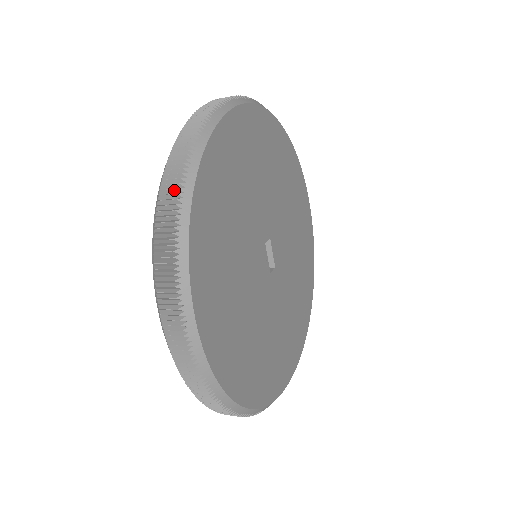
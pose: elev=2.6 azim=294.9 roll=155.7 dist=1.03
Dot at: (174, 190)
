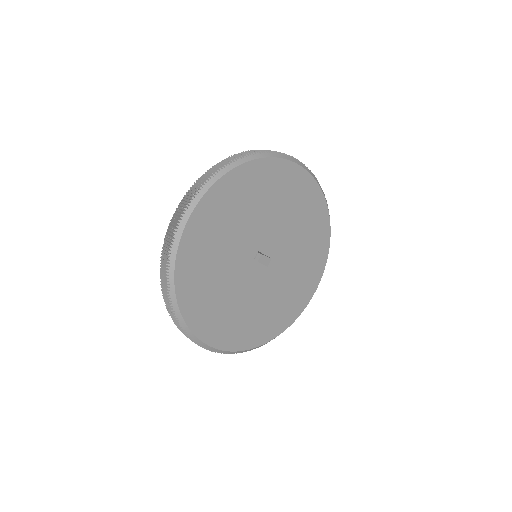
Dot at: (171, 312)
